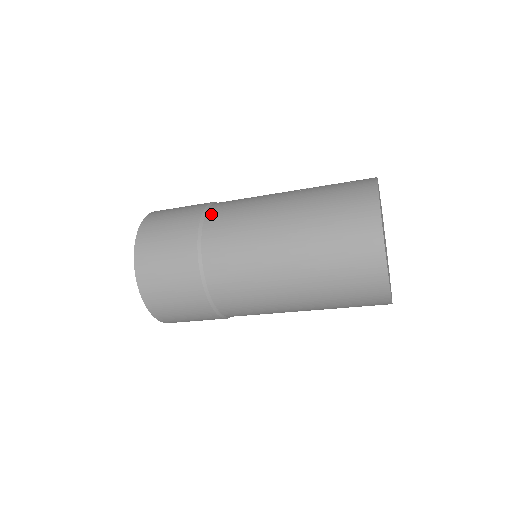
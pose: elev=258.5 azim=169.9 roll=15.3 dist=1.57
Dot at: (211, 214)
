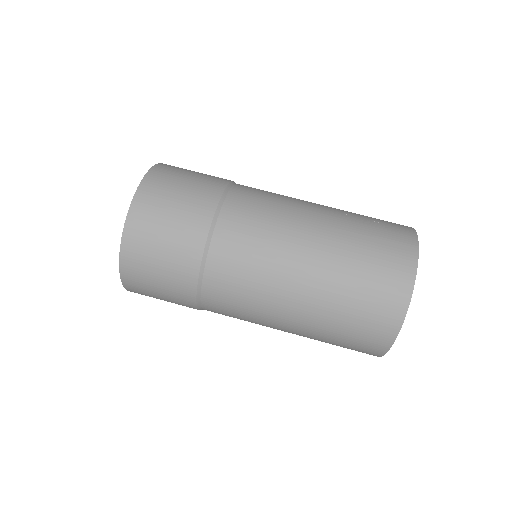
Dot at: (229, 209)
